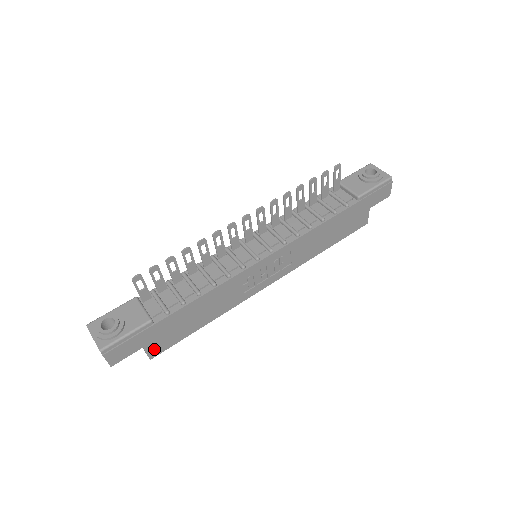
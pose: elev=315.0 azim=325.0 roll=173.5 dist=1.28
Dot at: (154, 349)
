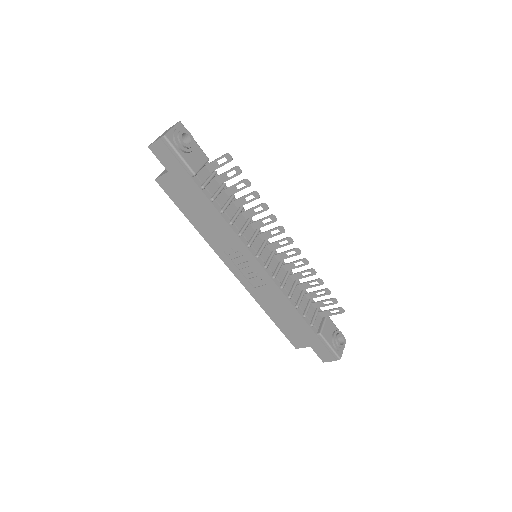
Dot at: (166, 181)
